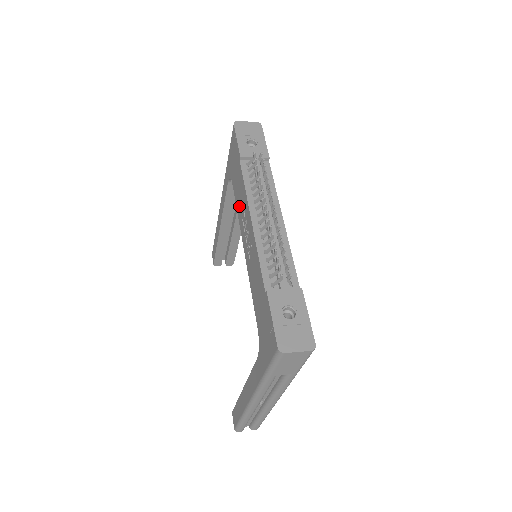
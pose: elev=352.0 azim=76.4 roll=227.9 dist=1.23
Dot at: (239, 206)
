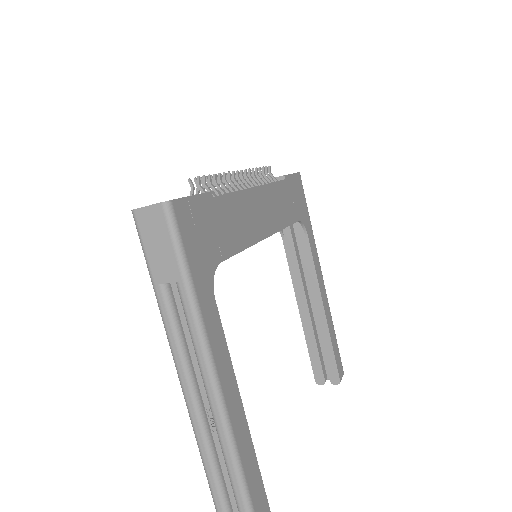
Dot at: occluded
